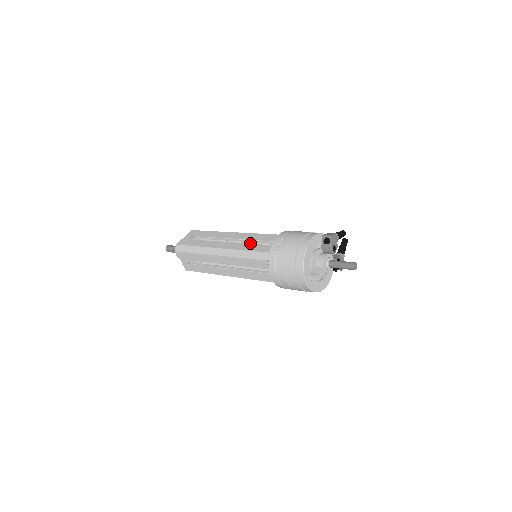
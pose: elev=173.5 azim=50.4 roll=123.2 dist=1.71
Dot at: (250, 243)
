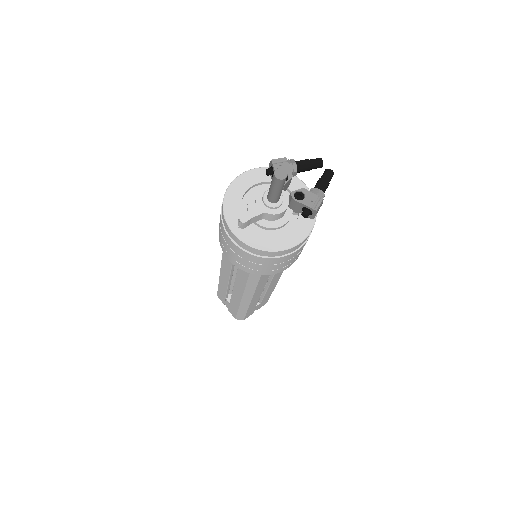
Dot at: occluded
